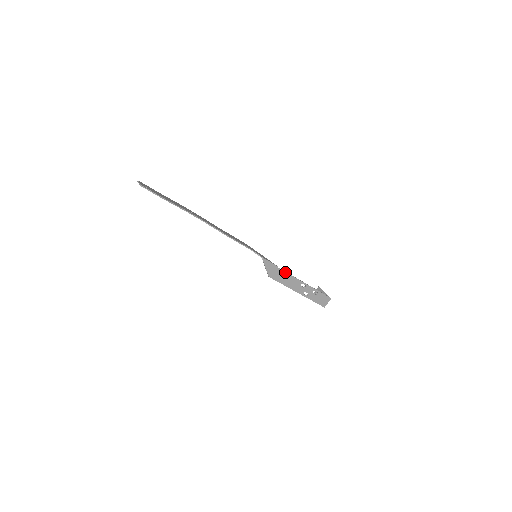
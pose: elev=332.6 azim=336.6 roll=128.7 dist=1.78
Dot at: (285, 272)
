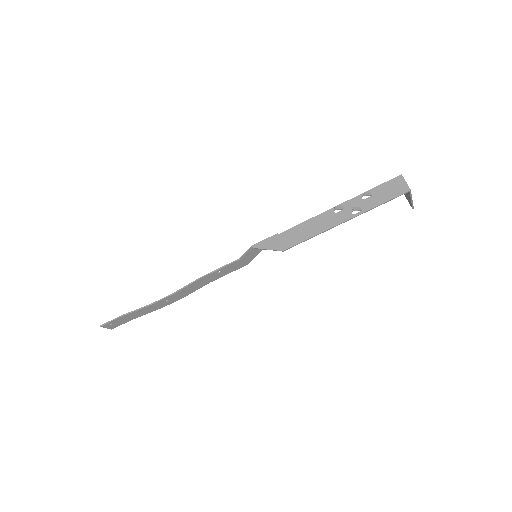
Dot at: (295, 227)
